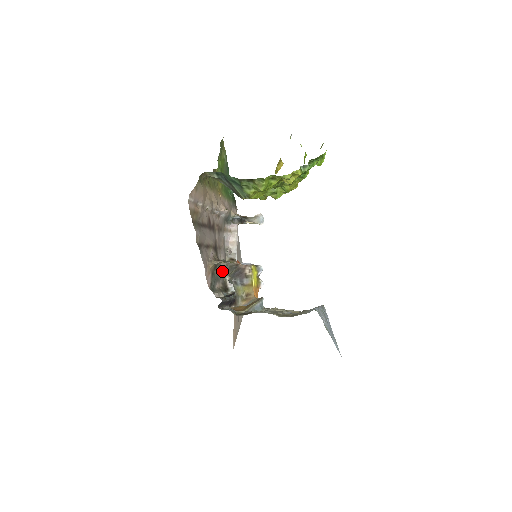
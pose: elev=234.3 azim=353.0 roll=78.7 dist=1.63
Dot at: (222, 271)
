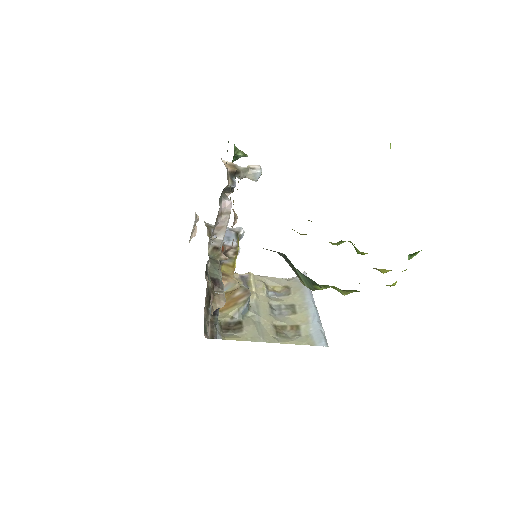
Dot at: (207, 278)
